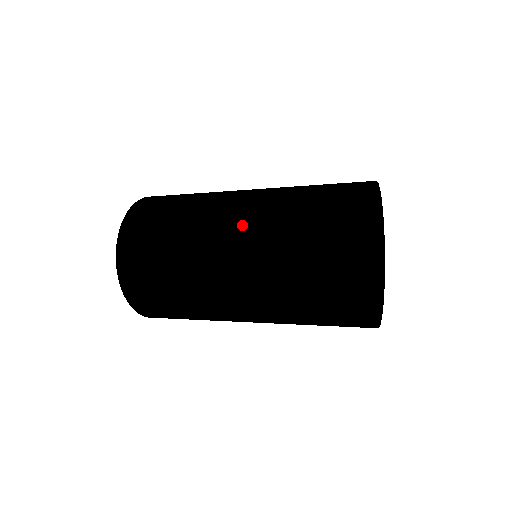
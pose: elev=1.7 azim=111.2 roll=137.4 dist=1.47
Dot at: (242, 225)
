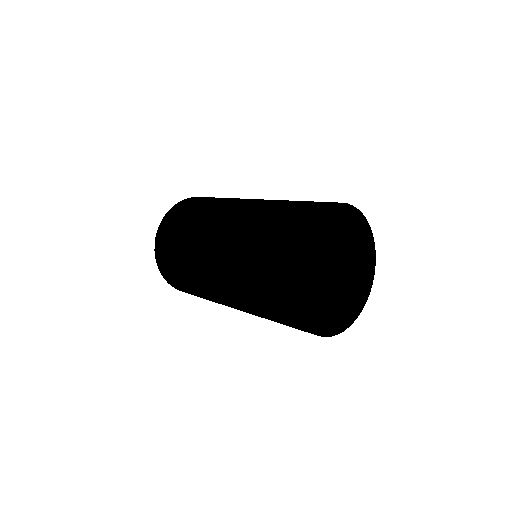
Dot at: (226, 297)
